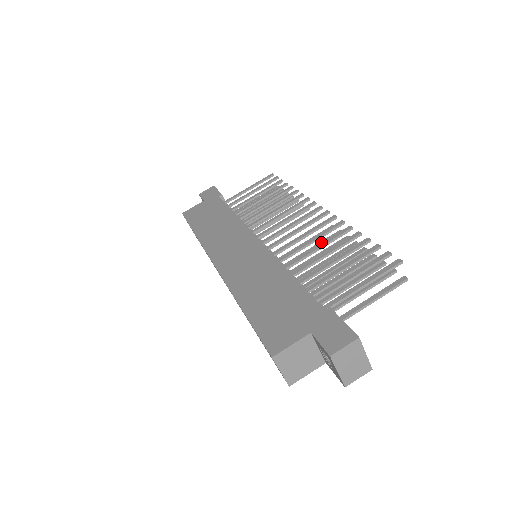
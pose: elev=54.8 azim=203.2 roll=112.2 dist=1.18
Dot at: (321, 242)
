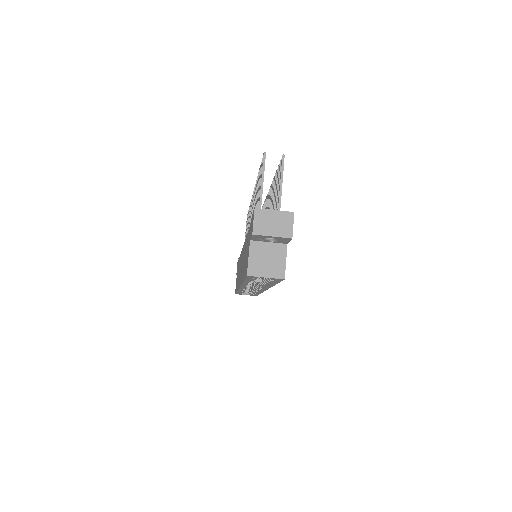
Dot at: occluded
